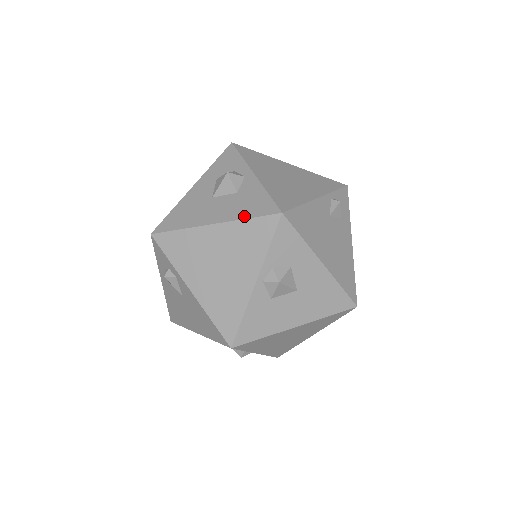
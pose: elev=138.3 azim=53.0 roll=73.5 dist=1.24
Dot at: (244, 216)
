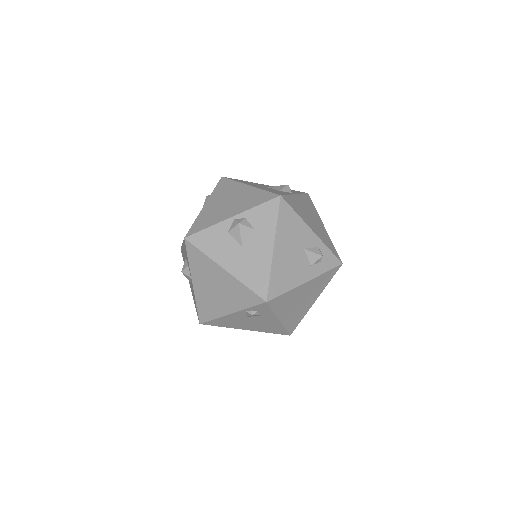
Dot at: occluded
